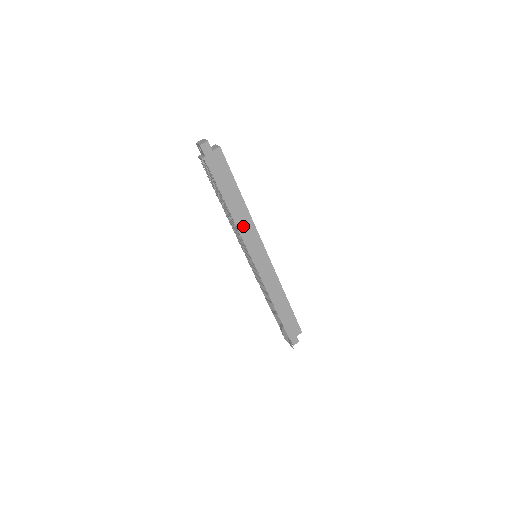
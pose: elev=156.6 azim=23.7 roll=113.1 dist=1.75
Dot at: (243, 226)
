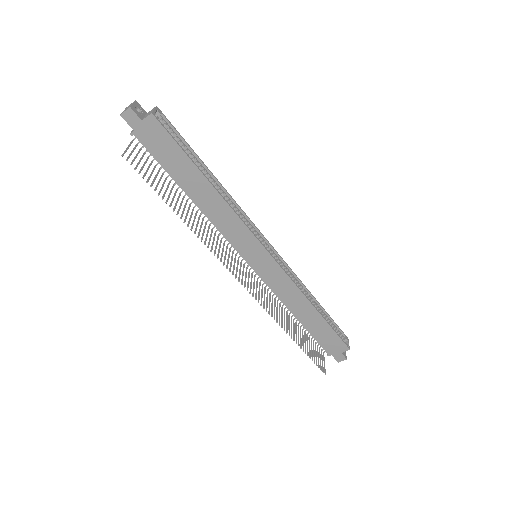
Dot at: (222, 220)
